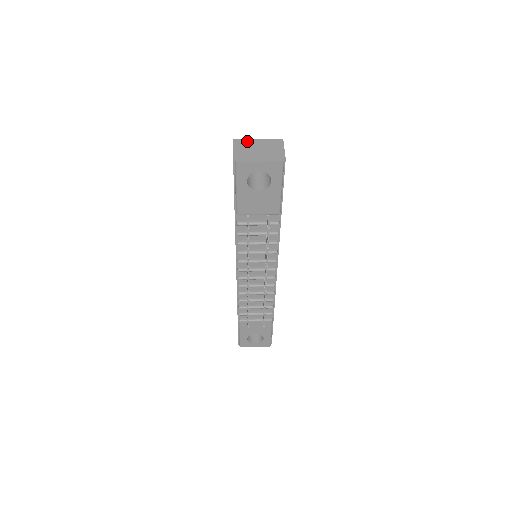
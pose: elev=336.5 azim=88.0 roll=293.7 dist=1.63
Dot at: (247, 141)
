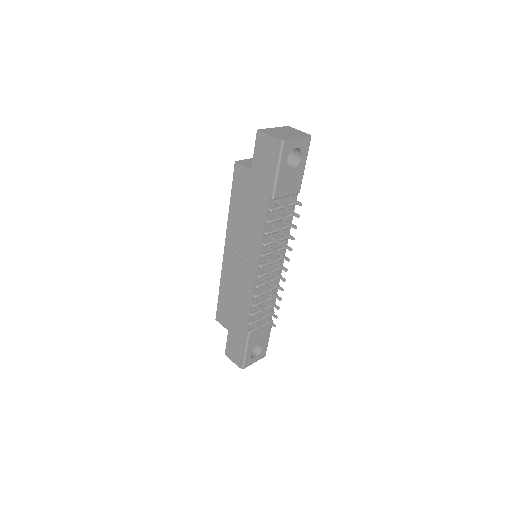
Dot at: (268, 129)
